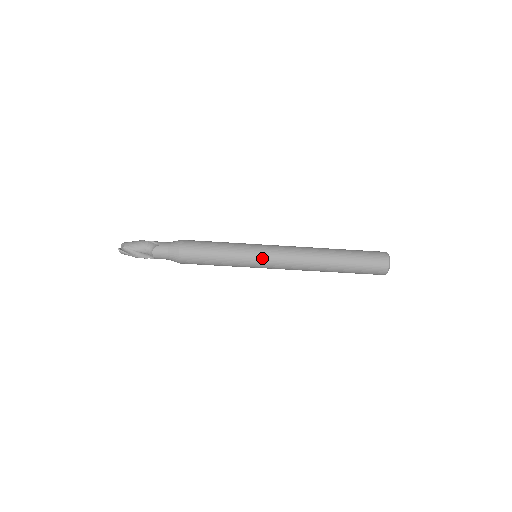
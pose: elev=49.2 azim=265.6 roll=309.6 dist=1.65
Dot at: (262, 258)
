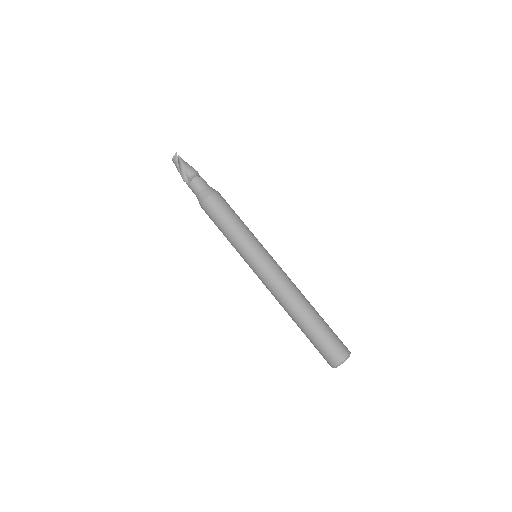
Dot at: (262, 256)
